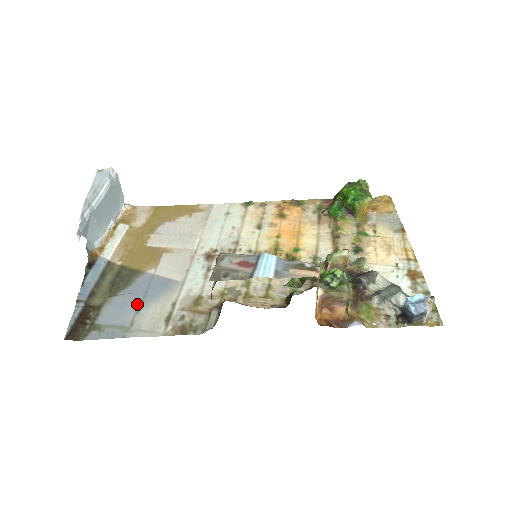
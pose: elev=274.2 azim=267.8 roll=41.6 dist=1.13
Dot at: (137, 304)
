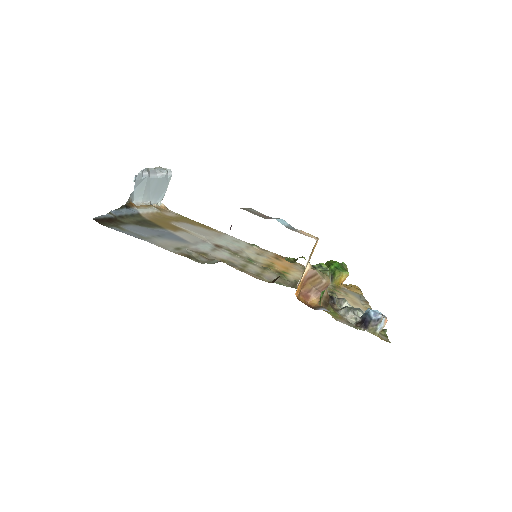
Dot at: (155, 235)
